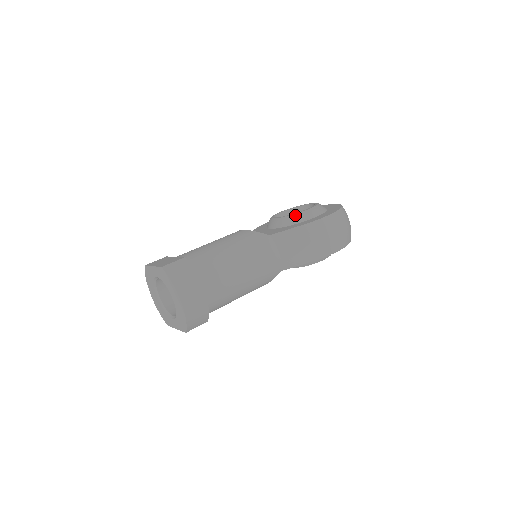
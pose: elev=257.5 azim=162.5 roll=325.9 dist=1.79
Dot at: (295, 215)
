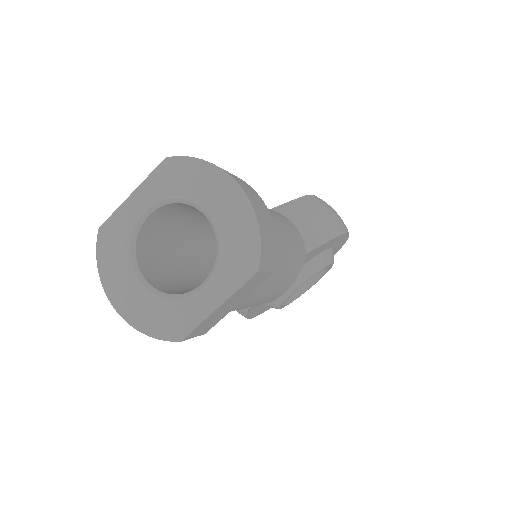
Dot at: occluded
